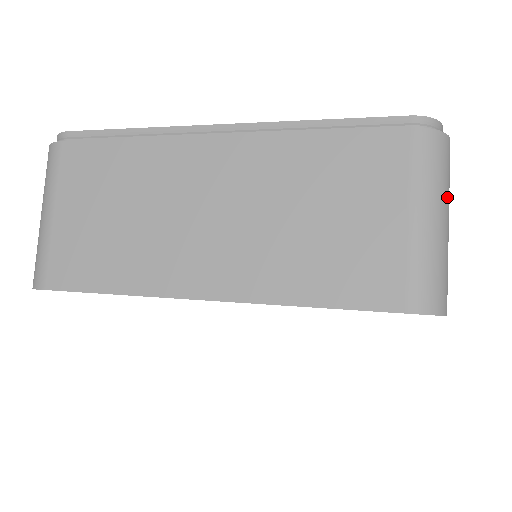
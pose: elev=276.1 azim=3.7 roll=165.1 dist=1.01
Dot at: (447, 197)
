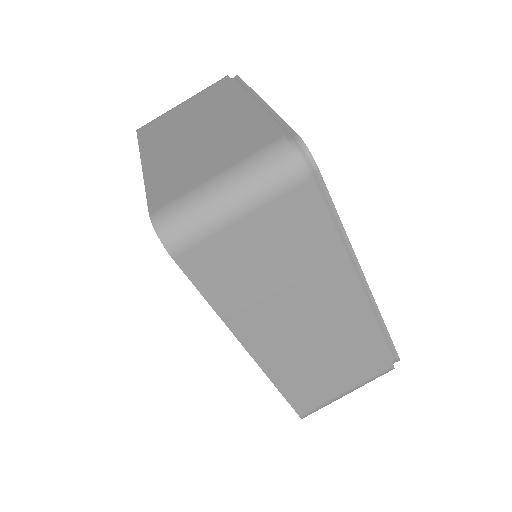
Dot at: occluded
